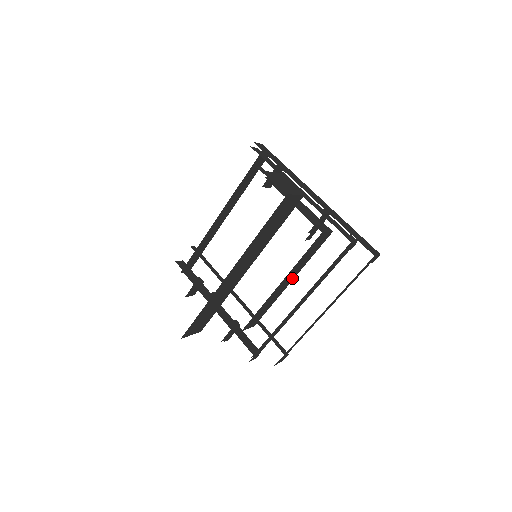
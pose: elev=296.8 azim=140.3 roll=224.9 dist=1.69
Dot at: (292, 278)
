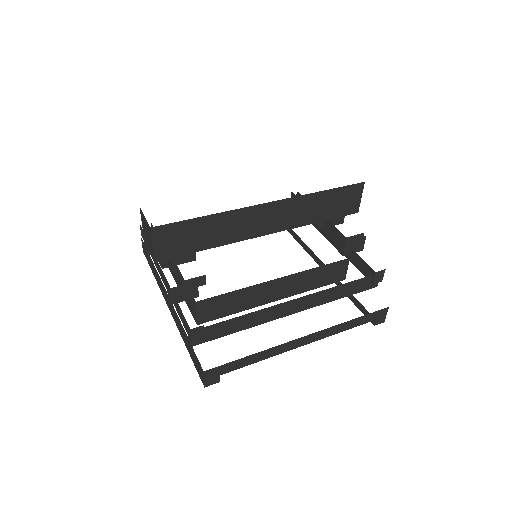
Dot at: (283, 295)
